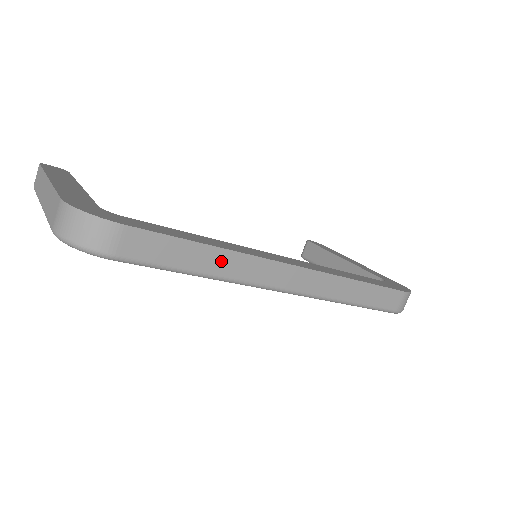
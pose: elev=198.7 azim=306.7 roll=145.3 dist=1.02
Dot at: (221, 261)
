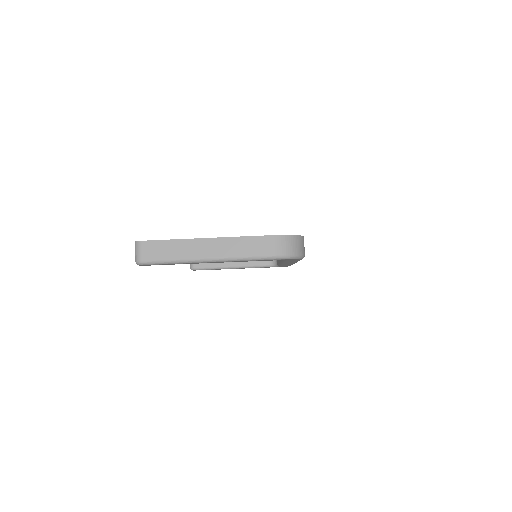
Dot at: occluded
